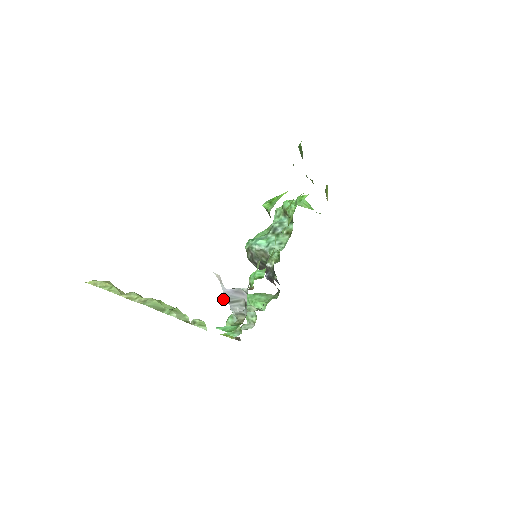
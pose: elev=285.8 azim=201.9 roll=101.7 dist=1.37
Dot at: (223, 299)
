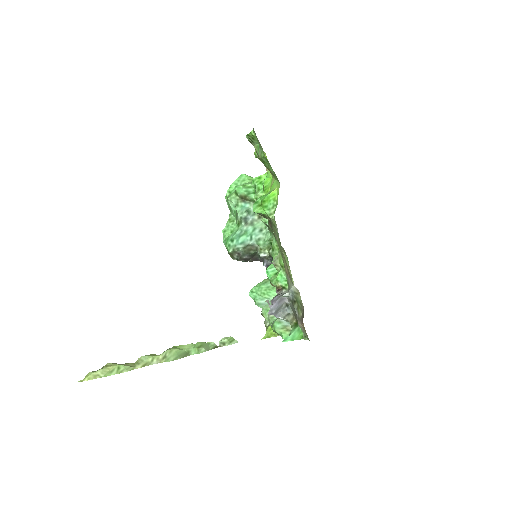
Dot at: (271, 314)
